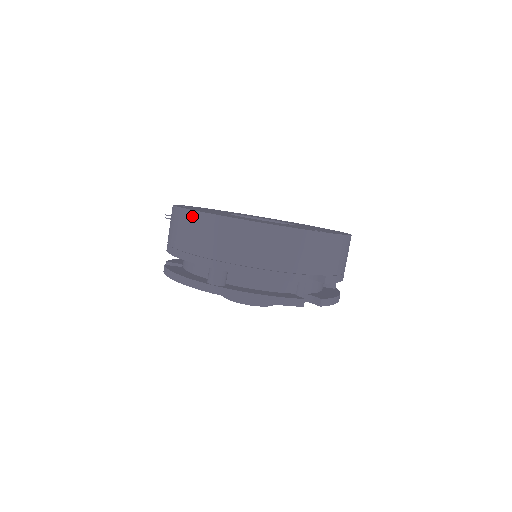
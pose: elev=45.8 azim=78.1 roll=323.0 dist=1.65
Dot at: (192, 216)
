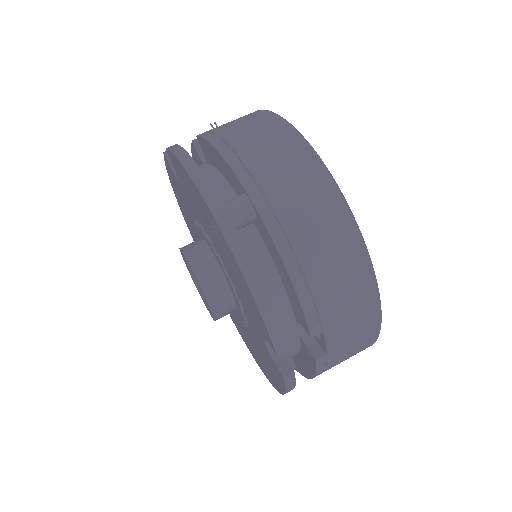
Dot at: (287, 130)
